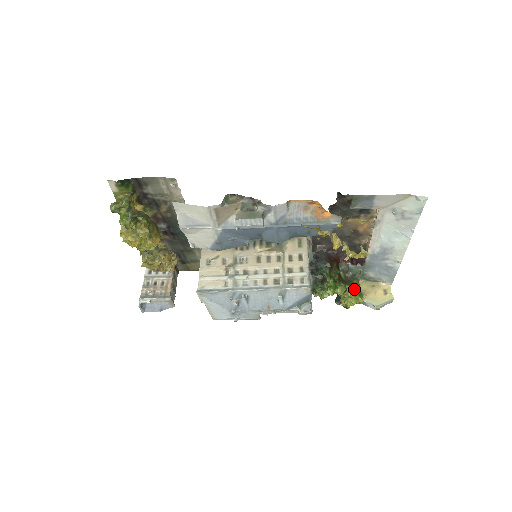
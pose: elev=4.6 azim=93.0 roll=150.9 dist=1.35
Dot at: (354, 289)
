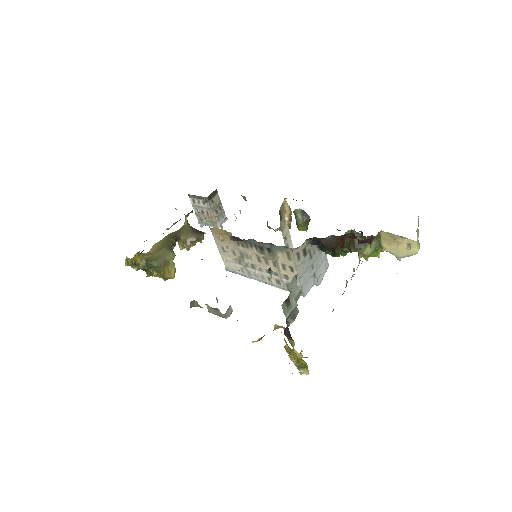
Dot at: (366, 256)
